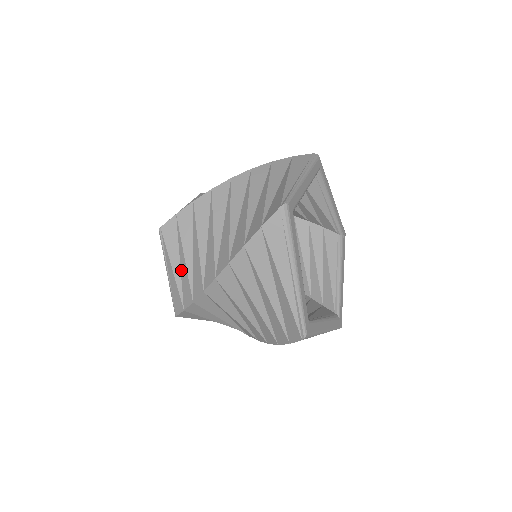
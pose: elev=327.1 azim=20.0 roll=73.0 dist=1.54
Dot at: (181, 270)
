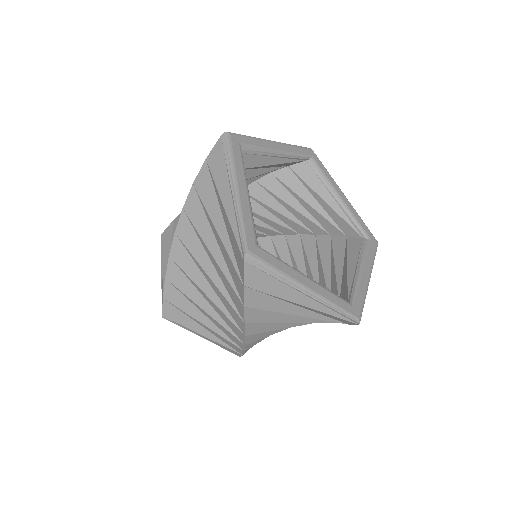
Dot at: (211, 332)
